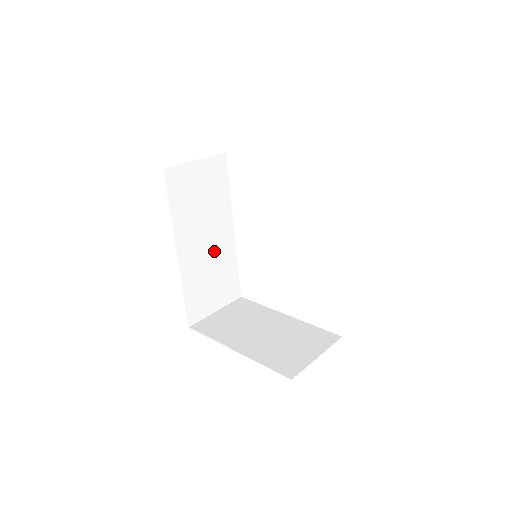
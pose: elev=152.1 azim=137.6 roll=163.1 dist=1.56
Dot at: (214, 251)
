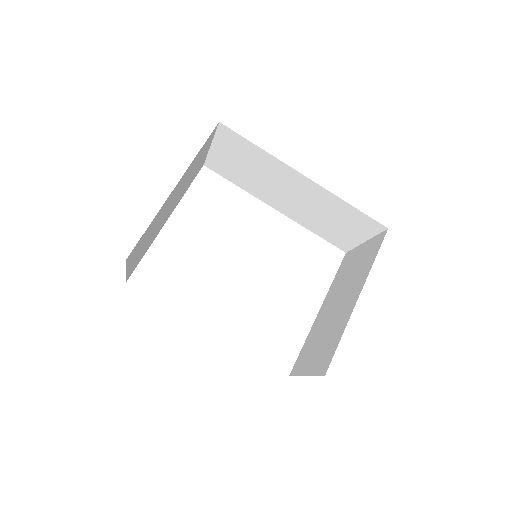
Dot at: occluded
